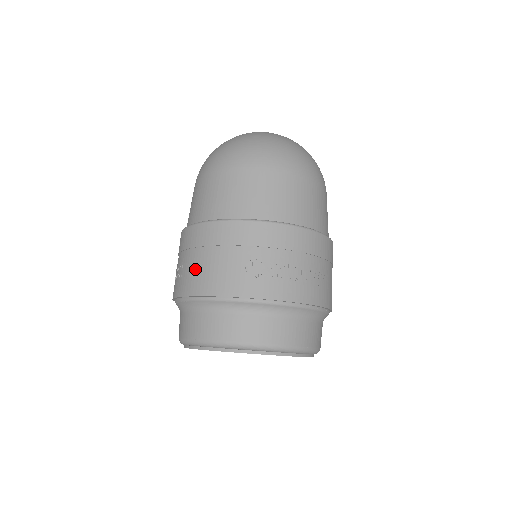
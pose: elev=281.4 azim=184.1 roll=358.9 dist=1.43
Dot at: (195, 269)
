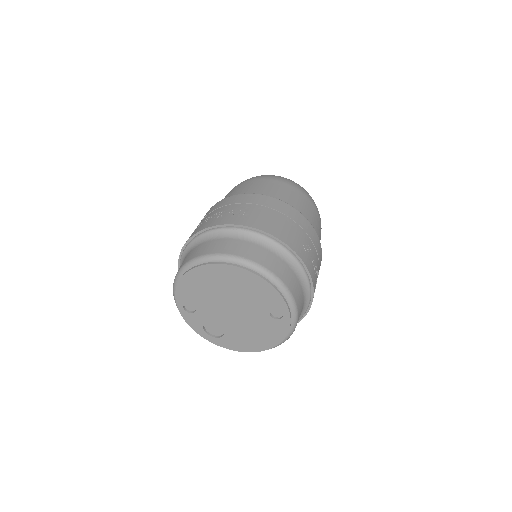
Dot at: (265, 217)
